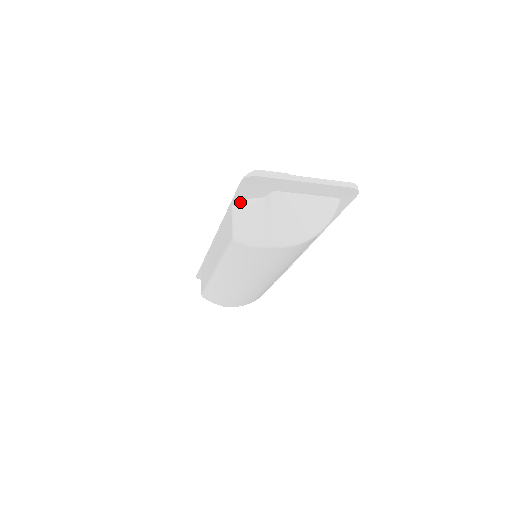
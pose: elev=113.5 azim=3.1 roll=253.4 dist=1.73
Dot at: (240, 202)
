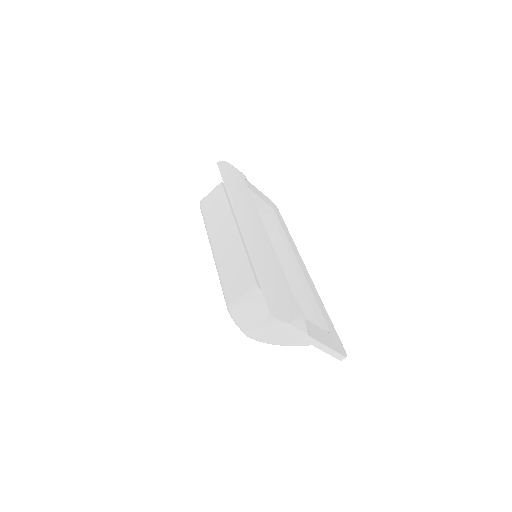
Dot at: occluded
